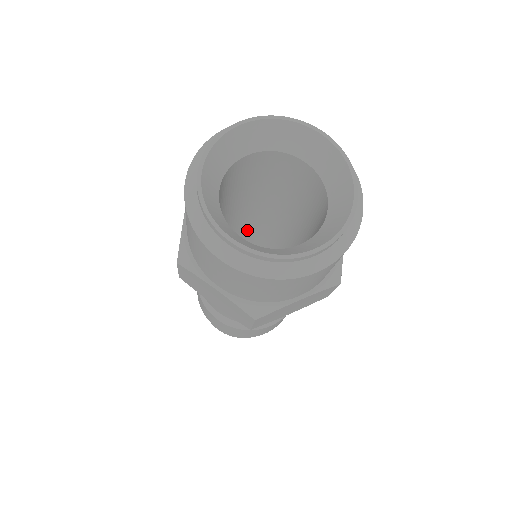
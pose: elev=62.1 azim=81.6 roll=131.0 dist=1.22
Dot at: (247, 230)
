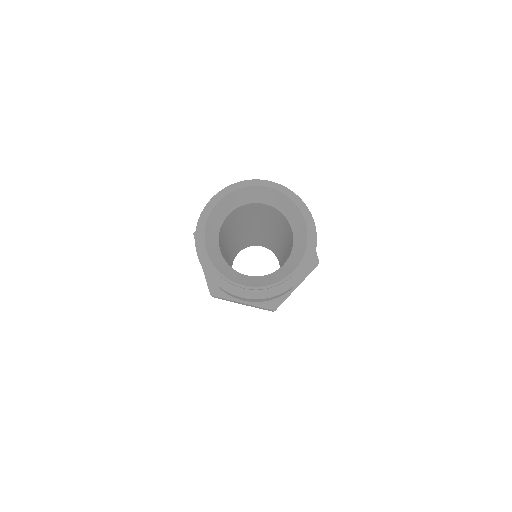
Dot at: (241, 235)
